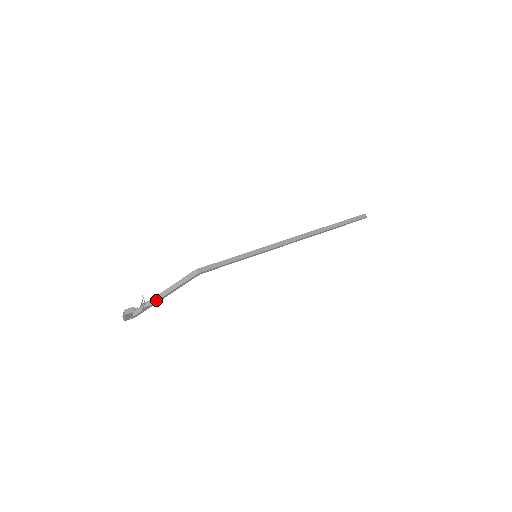
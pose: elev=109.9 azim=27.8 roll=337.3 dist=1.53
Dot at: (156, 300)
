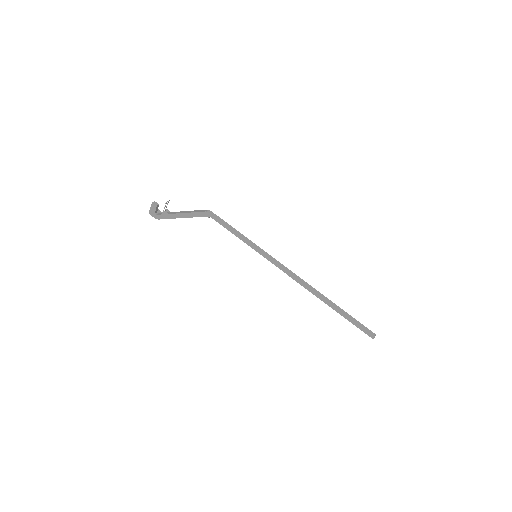
Dot at: (174, 213)
